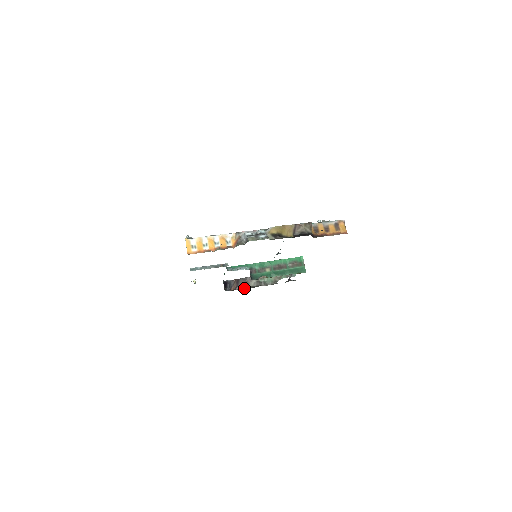
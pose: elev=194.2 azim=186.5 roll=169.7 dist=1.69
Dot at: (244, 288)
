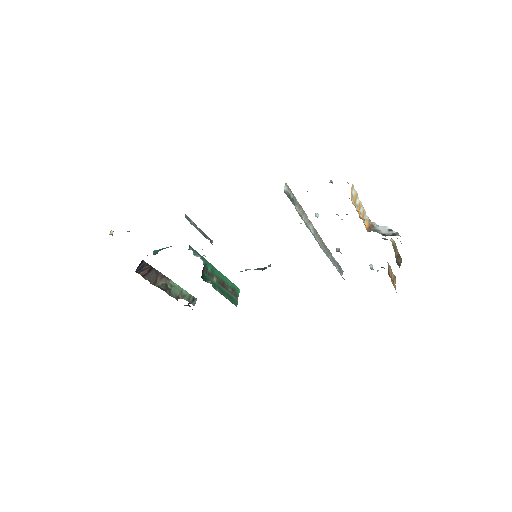
Dot at: (150, 282)
